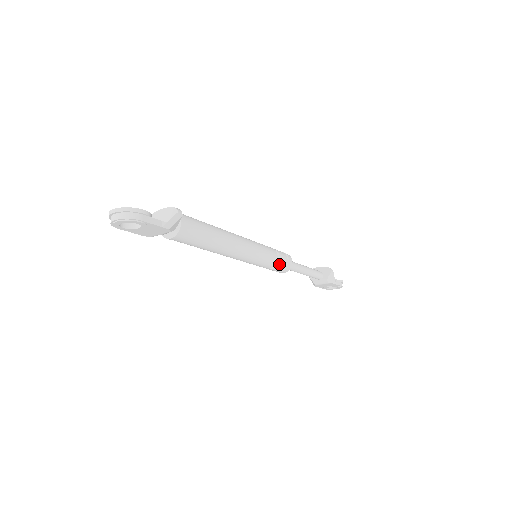
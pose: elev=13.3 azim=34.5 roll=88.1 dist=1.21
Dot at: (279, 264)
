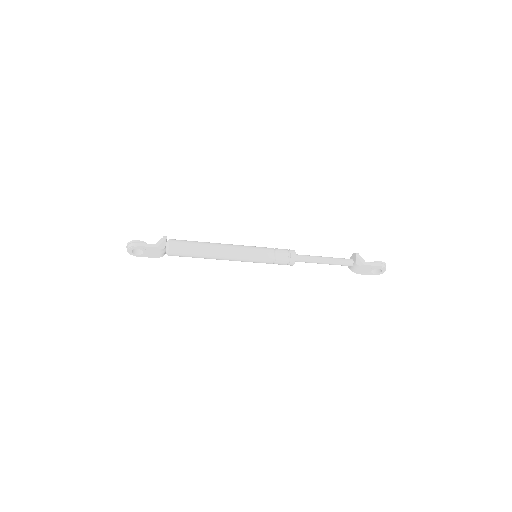
Dot at: (279, 257)
